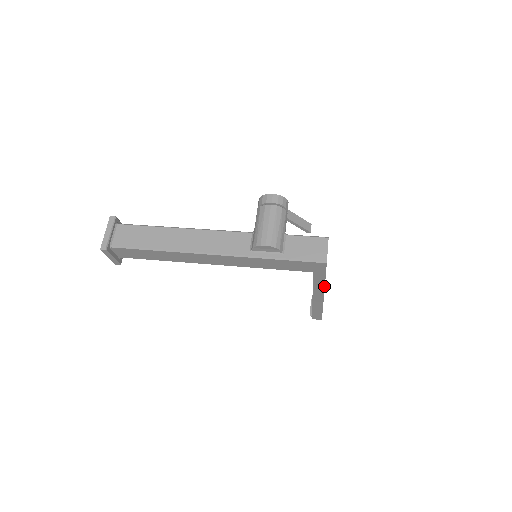
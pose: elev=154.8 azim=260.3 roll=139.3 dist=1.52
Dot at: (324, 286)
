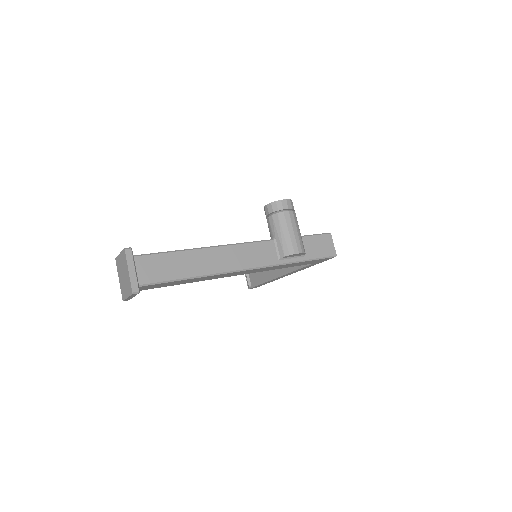
Dot at: occluded
